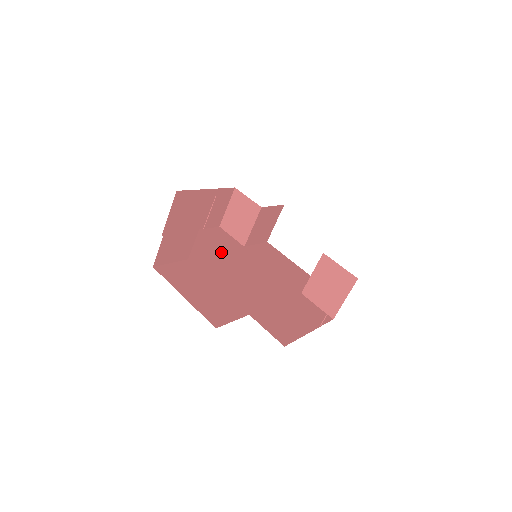
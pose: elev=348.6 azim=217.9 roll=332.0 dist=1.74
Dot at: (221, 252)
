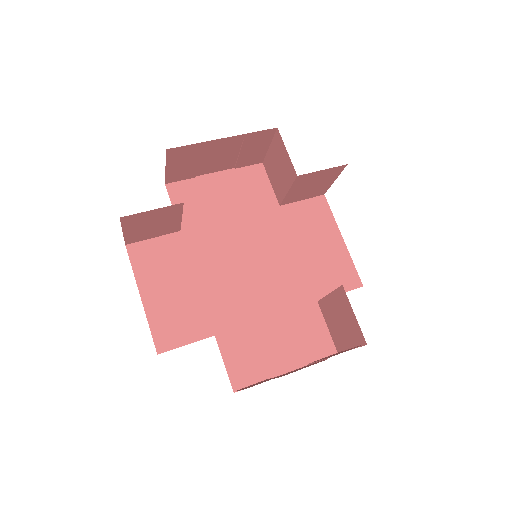
Dot at: (237, 217)
